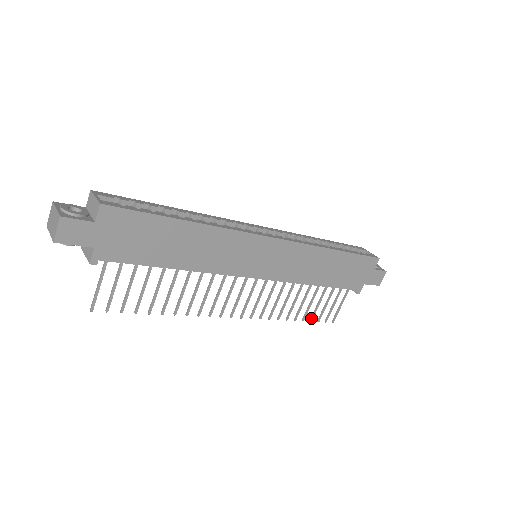
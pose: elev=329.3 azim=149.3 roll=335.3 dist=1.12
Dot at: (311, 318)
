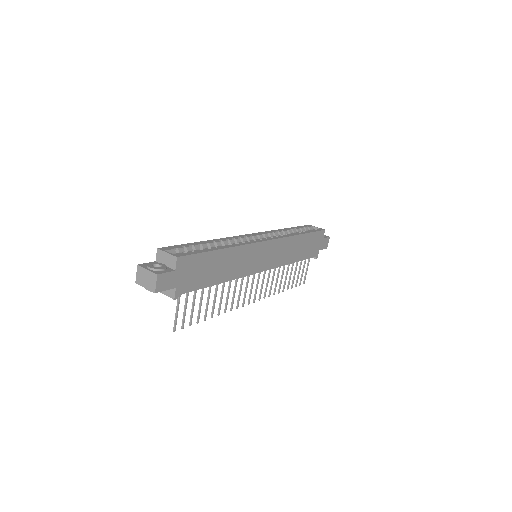
Dot at: (292, 286)
